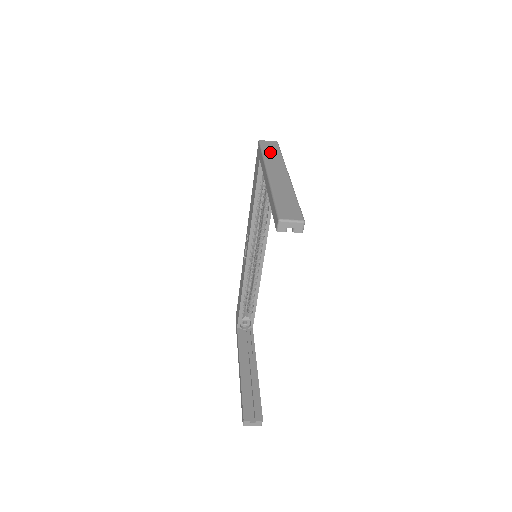
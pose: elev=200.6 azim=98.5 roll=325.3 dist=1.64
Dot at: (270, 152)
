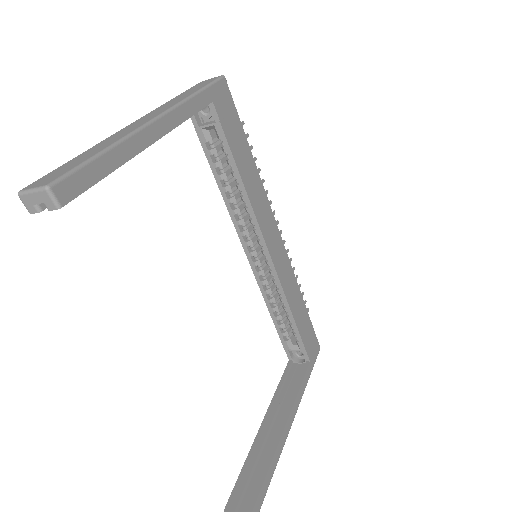
Dot at: (186, 93)
